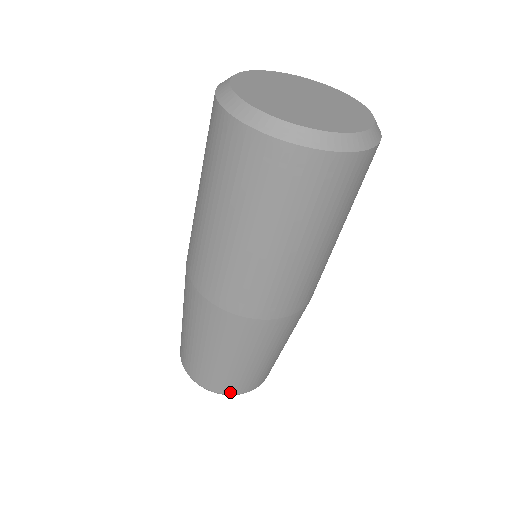
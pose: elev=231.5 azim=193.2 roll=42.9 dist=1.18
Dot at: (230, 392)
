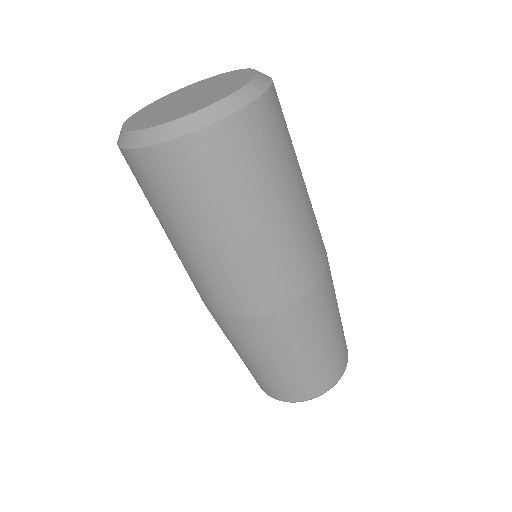
Dot at: (310, 396)
